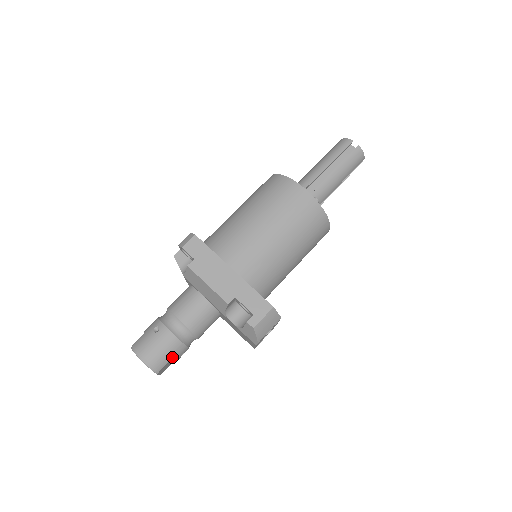
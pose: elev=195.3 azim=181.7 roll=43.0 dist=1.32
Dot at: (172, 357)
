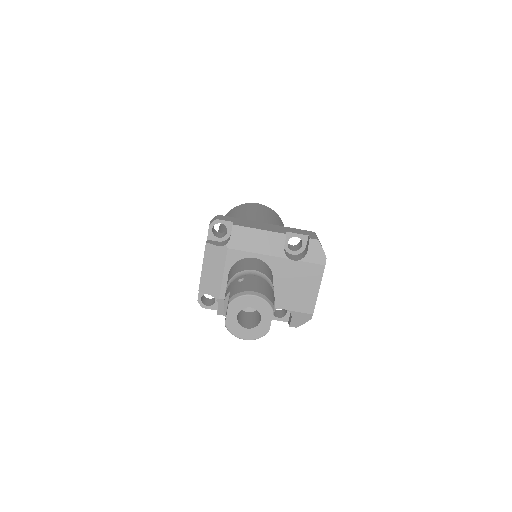
Dot at: (272, 297)
